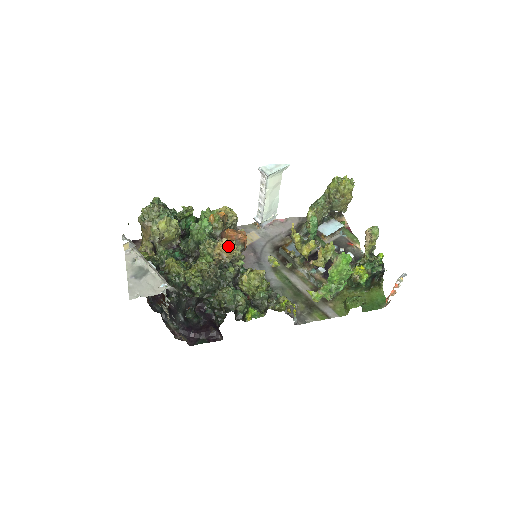
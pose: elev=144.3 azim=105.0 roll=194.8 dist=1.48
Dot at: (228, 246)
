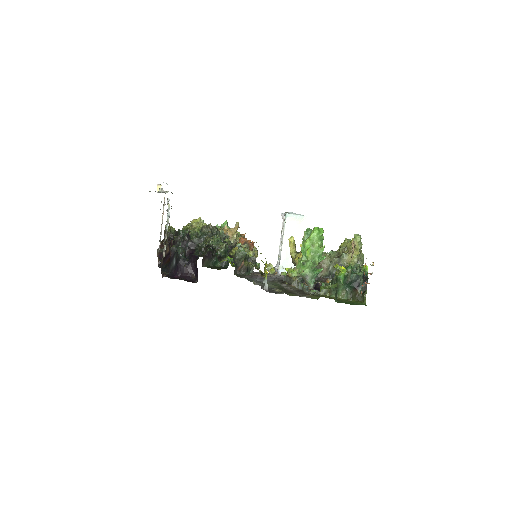
Dot at: occluded
